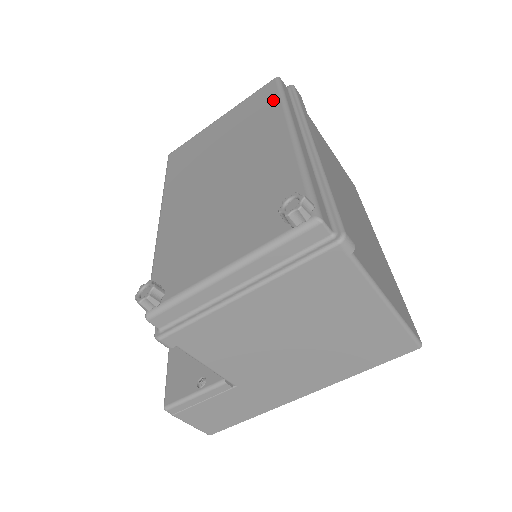
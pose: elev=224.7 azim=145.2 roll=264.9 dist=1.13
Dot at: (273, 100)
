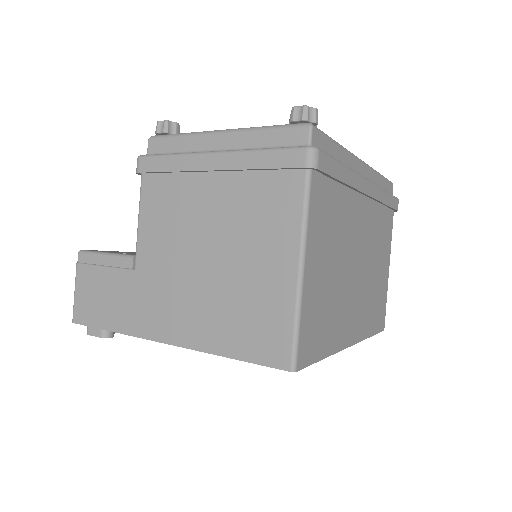
Dot at: occluded
